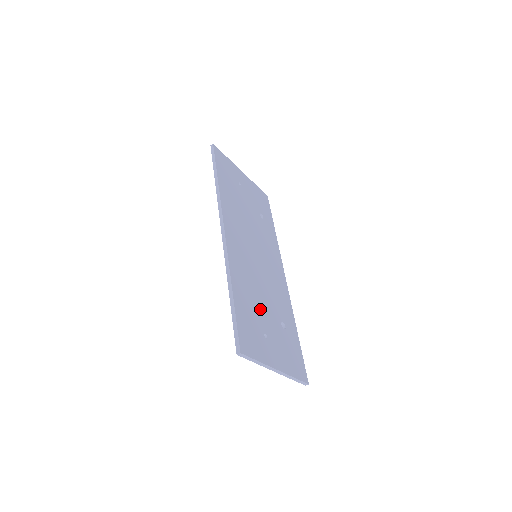
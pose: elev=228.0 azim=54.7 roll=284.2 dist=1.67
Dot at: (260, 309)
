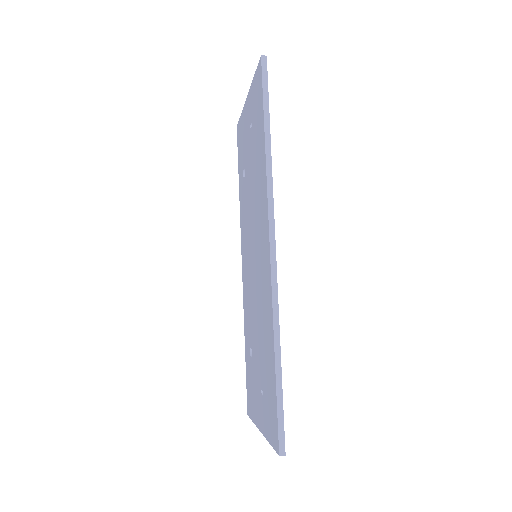
Dot at: occluded
